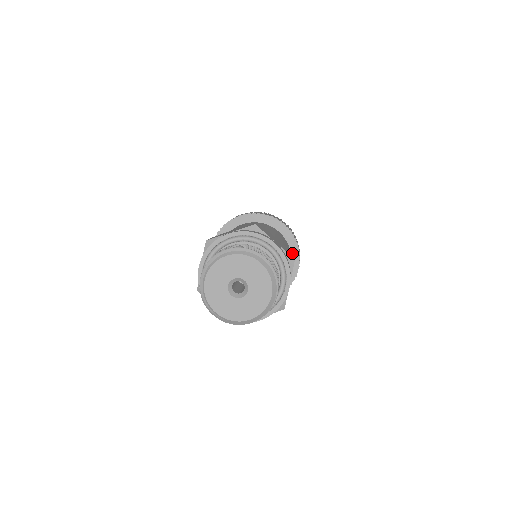
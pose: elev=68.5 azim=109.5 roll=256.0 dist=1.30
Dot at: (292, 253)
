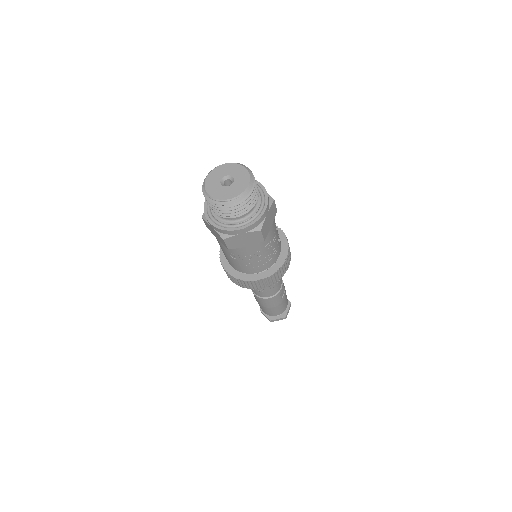
Dot at: occluded
